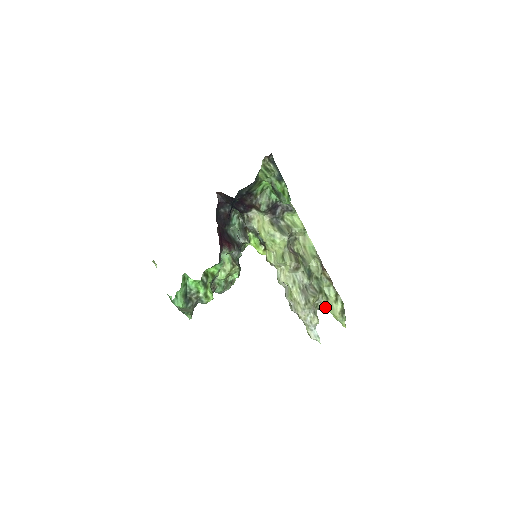
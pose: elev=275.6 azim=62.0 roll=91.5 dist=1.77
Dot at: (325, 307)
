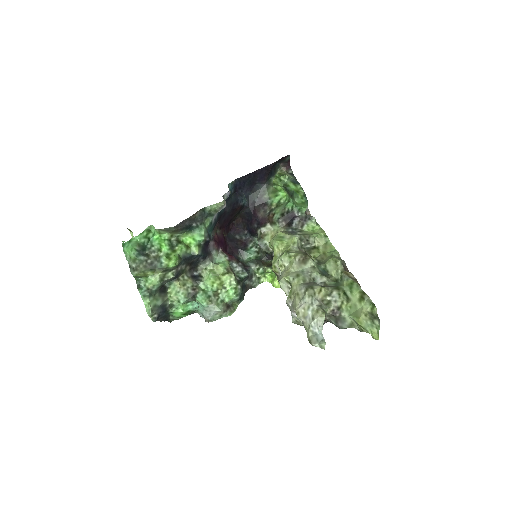
Dot at: (344, 311)
